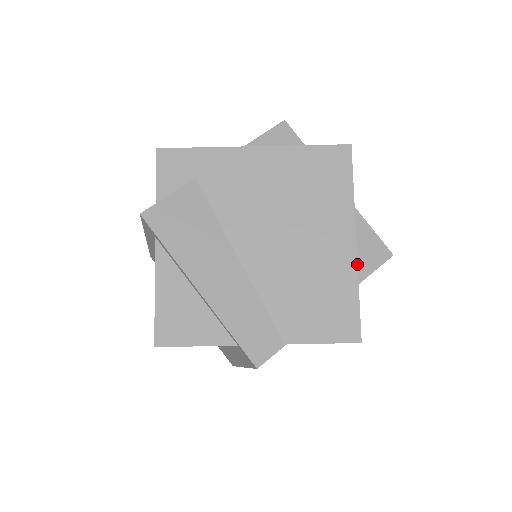
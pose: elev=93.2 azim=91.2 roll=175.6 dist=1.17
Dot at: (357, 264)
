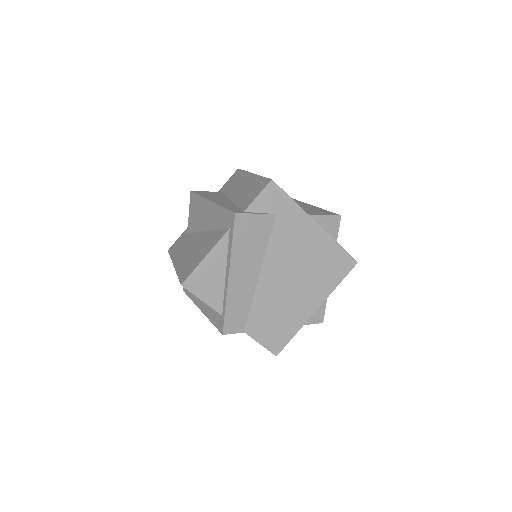
Dot at: (307, 320)
